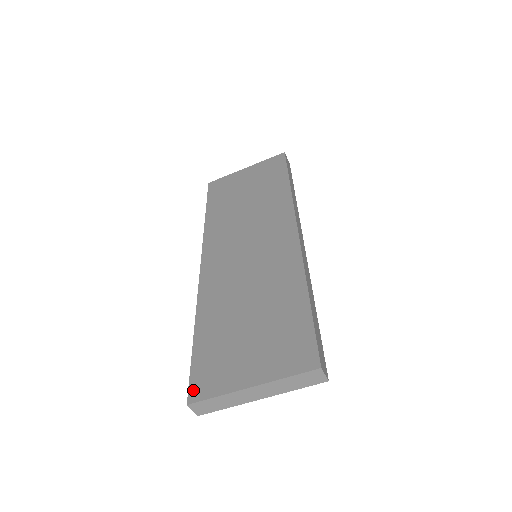
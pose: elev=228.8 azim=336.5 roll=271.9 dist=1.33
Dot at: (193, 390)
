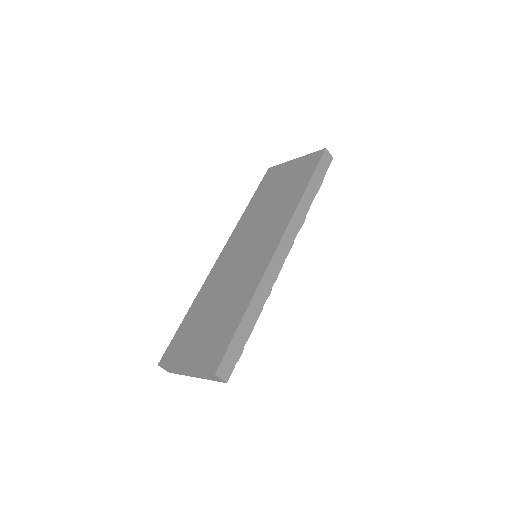
Dot at: (165, 356)
